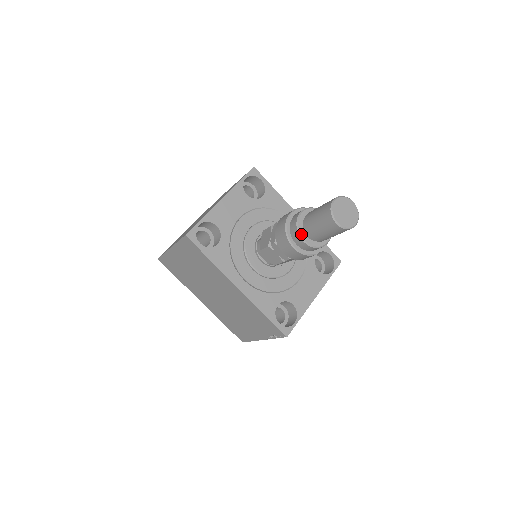
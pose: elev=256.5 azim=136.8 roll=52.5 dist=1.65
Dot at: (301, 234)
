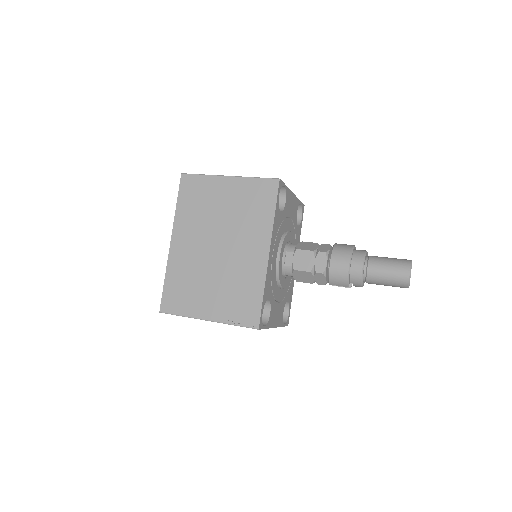
Dot at: (365, 261)
